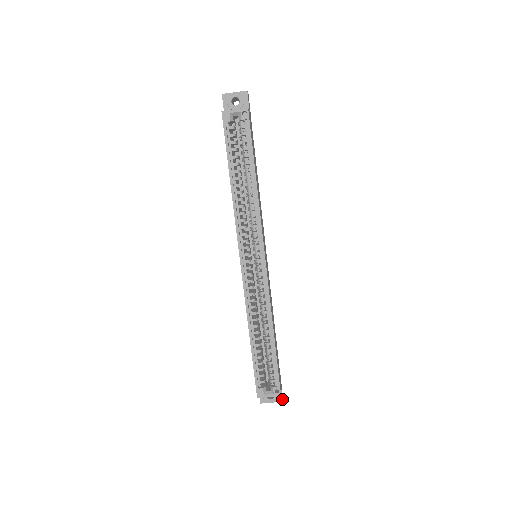
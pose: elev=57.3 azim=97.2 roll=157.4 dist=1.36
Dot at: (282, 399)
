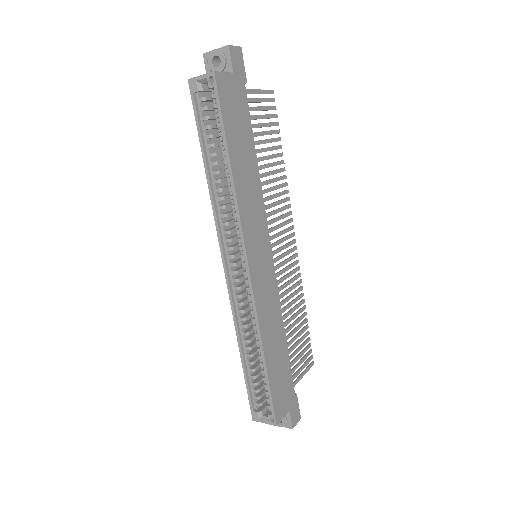
Dot at: (292, 426)
